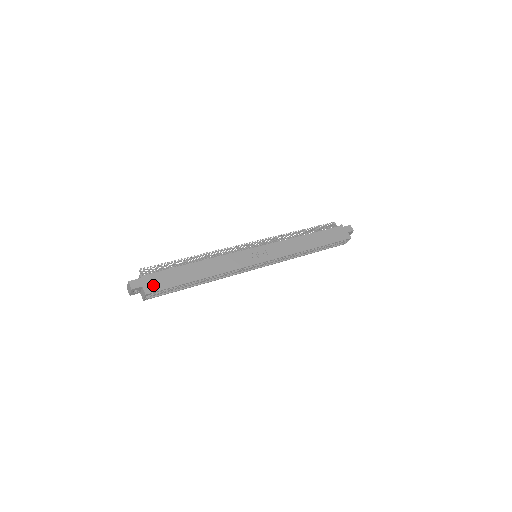
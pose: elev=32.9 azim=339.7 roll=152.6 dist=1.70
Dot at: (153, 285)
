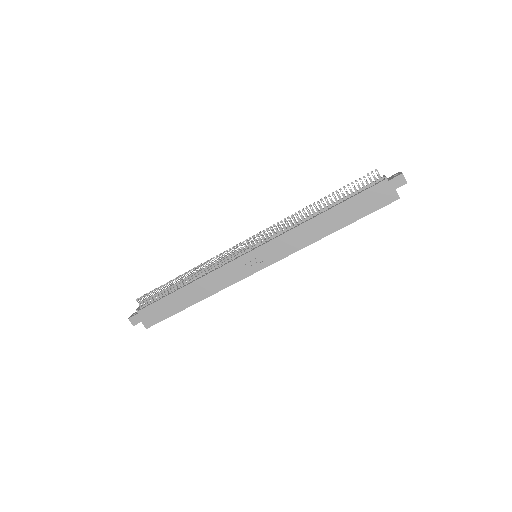
Dot at: (150, 319)
